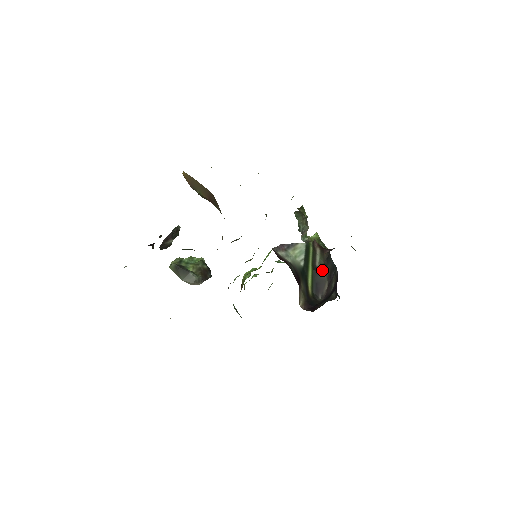
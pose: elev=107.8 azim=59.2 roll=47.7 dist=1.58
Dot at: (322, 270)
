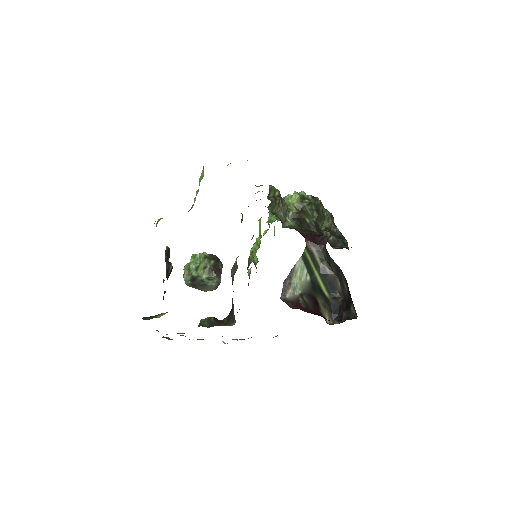
Dot at: (327, 269)
